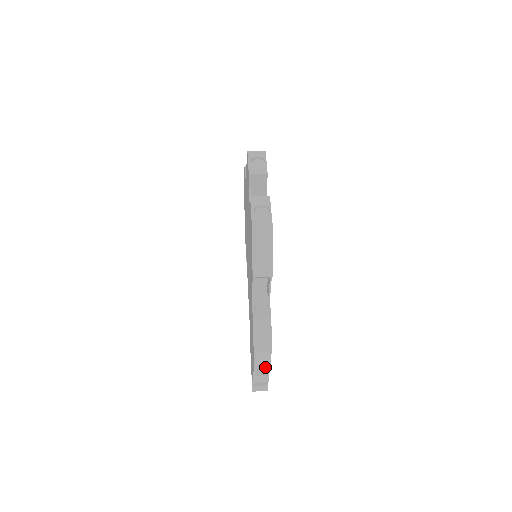
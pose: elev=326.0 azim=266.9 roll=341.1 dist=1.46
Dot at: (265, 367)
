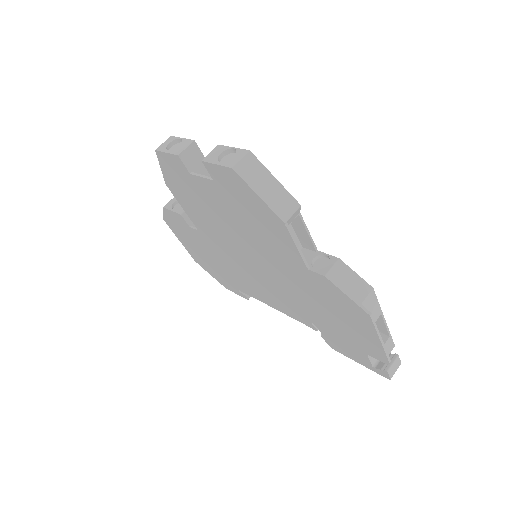
Dot at: occluded
